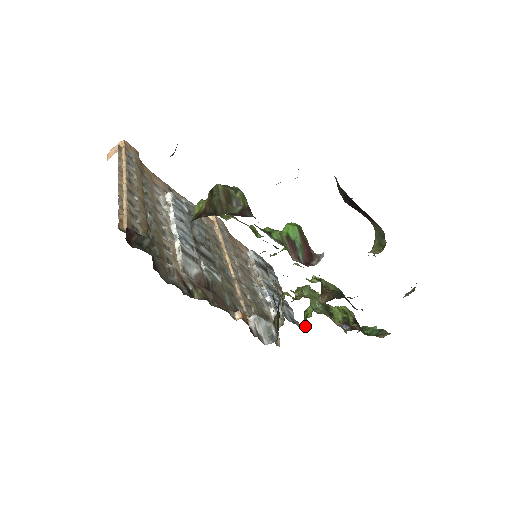
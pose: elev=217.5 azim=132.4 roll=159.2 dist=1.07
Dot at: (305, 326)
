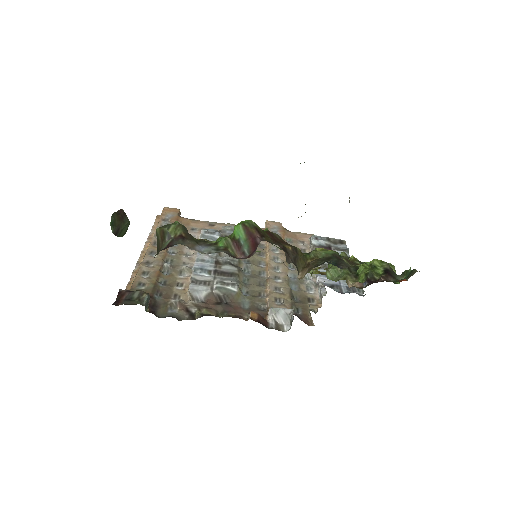
Dot at: occluded
